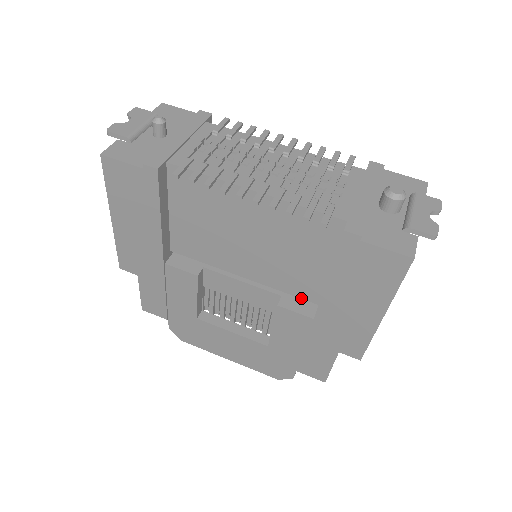
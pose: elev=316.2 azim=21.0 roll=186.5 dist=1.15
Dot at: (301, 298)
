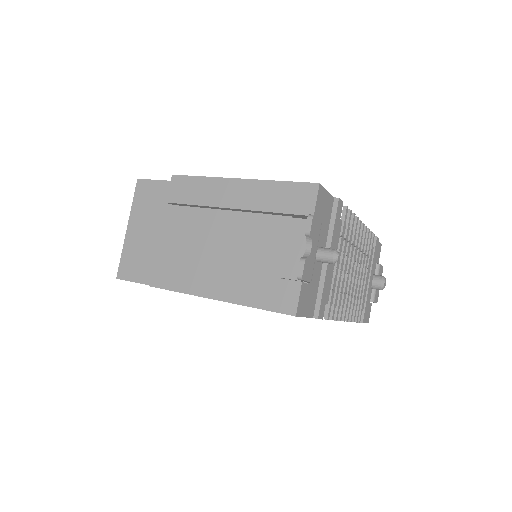
Dot at: occluded
